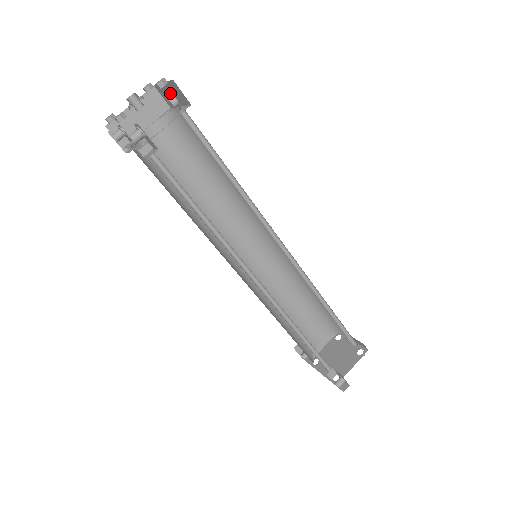
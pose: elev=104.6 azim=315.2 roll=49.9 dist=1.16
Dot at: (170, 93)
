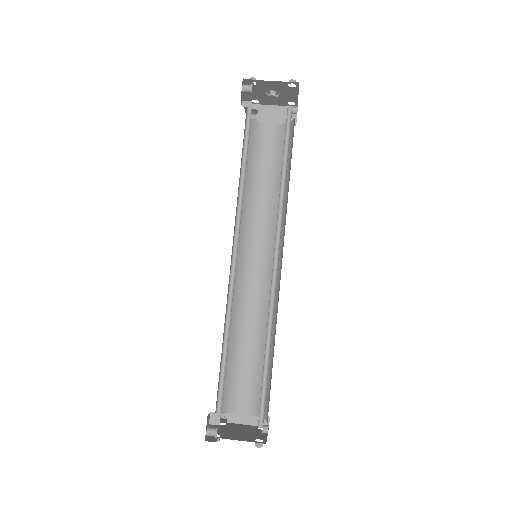
Dot at: occluded
